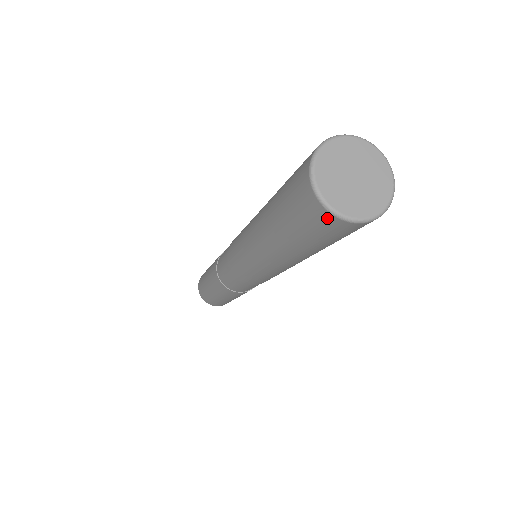
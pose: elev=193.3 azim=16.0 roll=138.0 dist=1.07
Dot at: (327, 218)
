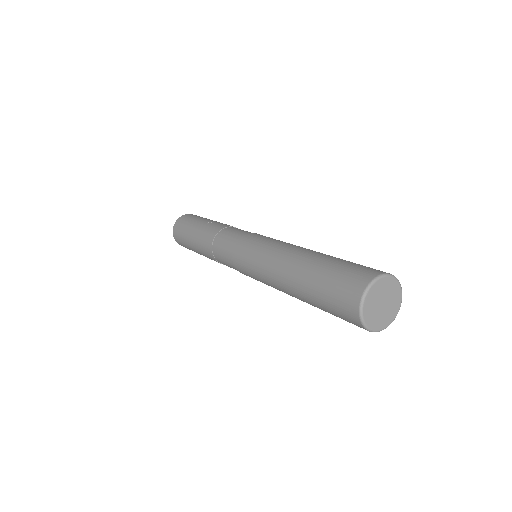
Dot at: occluded
